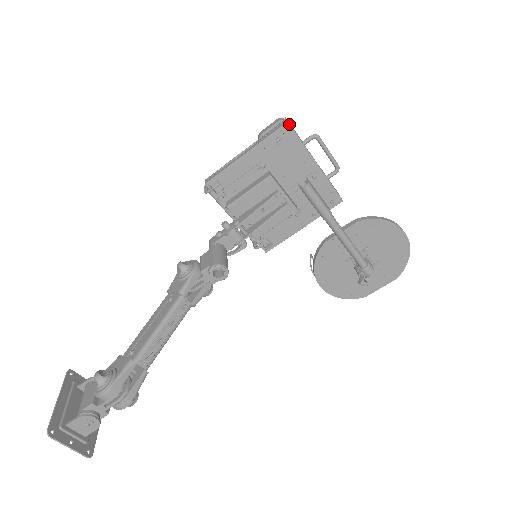
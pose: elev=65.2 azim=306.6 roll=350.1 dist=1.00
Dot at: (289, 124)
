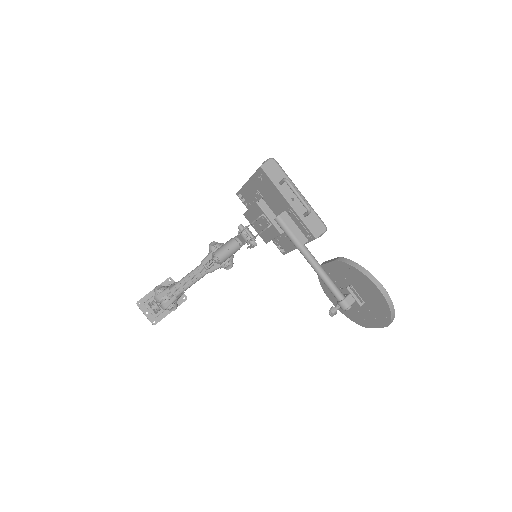
Dot at: (262, 168)
